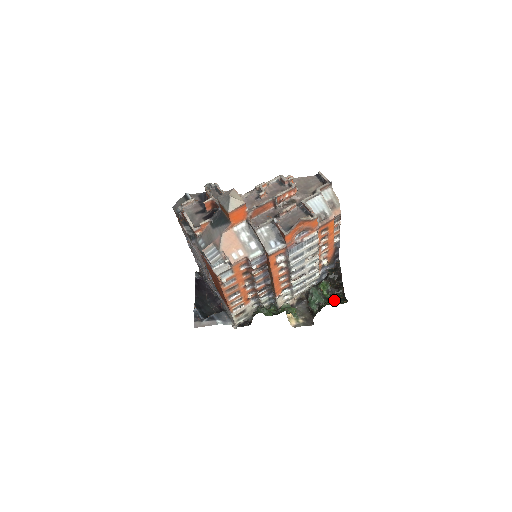
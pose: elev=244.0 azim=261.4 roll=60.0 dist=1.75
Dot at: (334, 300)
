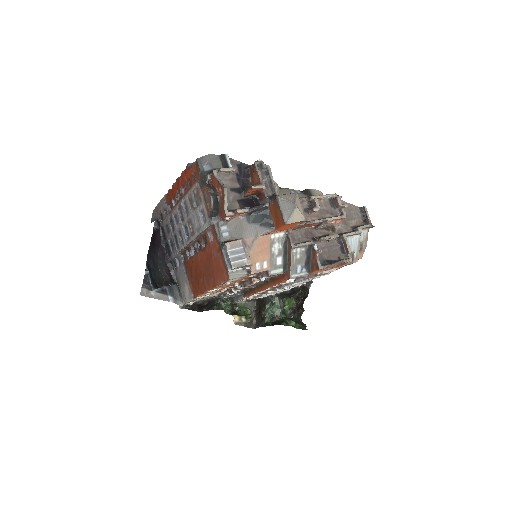
Dot at: (295, 322)
